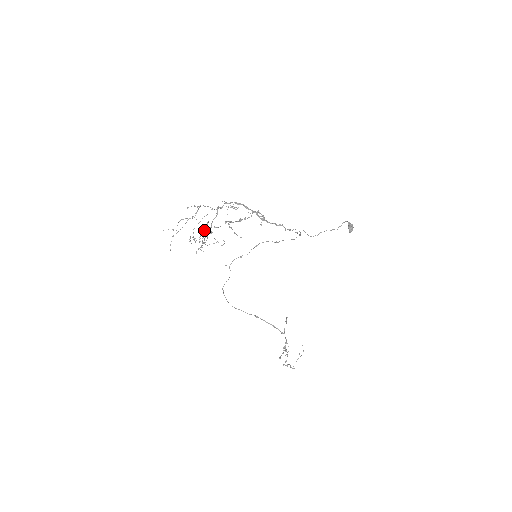
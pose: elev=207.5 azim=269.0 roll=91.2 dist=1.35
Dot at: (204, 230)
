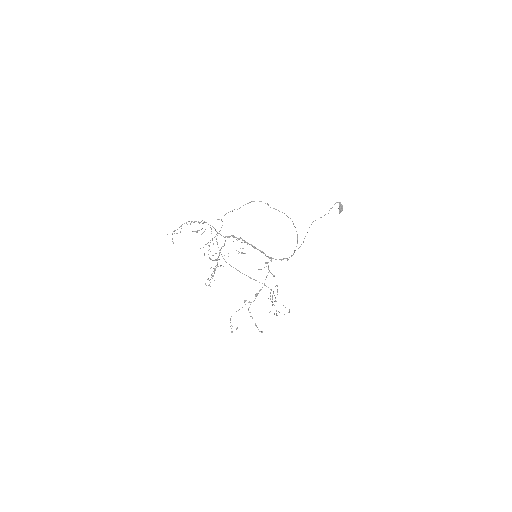
Dot at: (230, 326)
